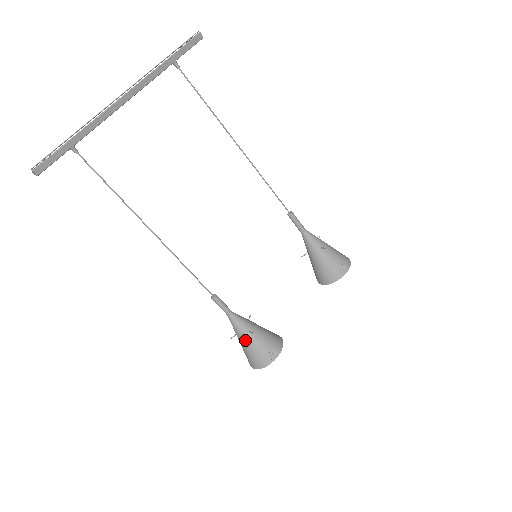
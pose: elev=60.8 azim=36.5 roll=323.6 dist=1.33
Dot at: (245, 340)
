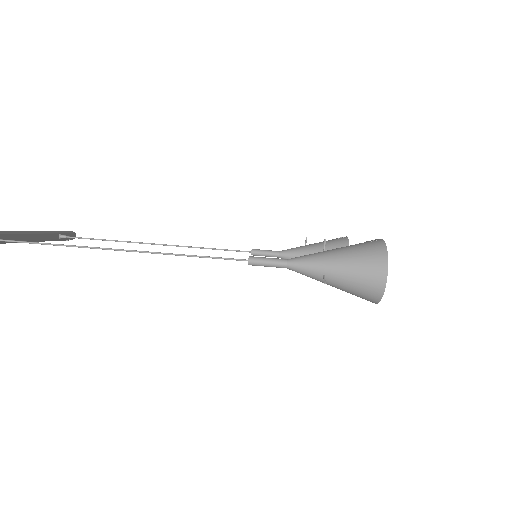
Dot at: (332, 256)
